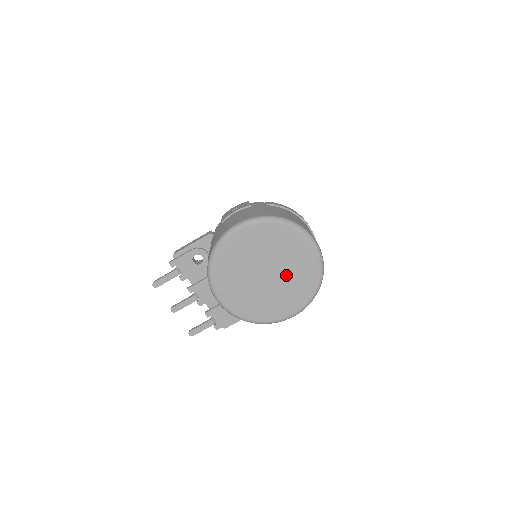
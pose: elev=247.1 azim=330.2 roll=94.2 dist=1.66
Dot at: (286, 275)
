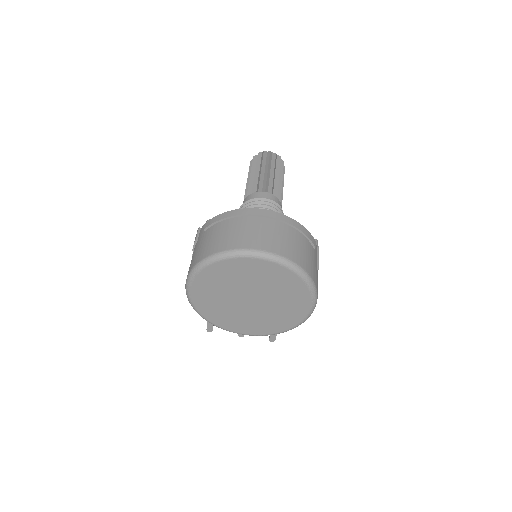
Dot at: (266, 291)
